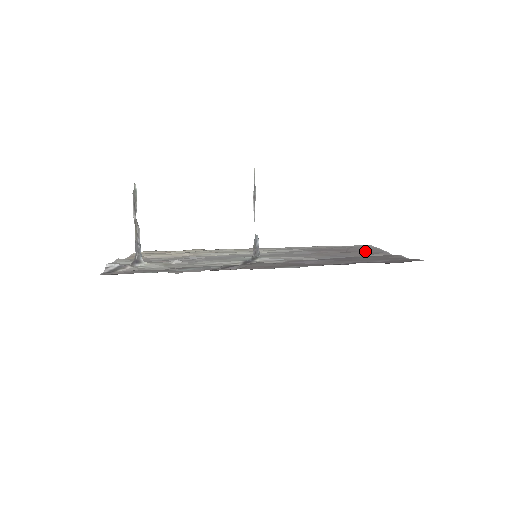
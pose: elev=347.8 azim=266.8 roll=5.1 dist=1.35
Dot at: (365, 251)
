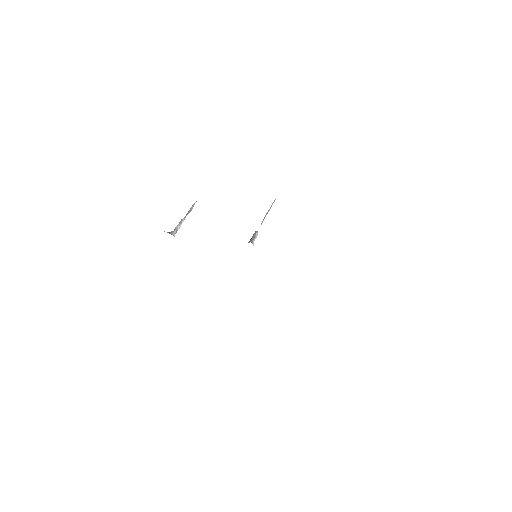
Dot at: occluded
